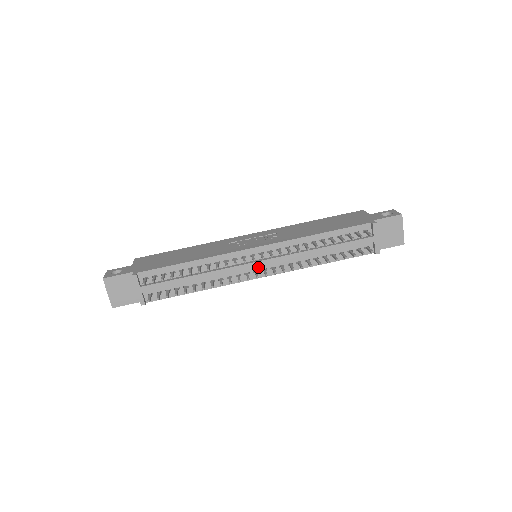
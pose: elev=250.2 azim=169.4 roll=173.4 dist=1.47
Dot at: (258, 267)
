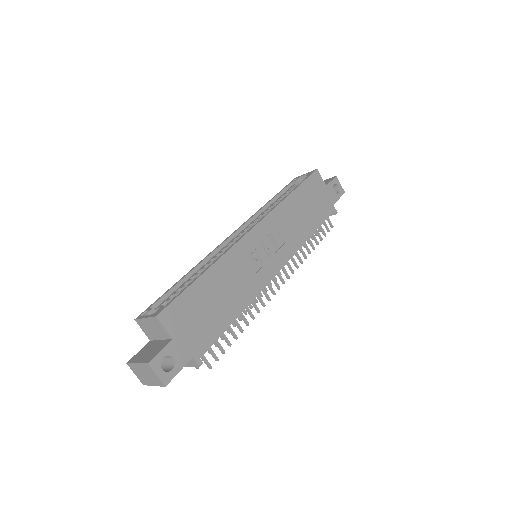
Dot at: occluded
